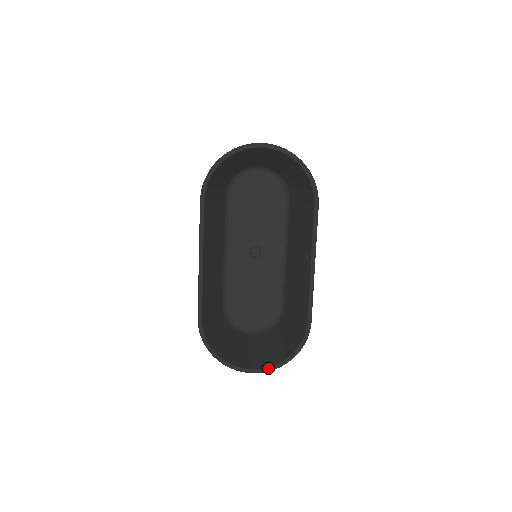
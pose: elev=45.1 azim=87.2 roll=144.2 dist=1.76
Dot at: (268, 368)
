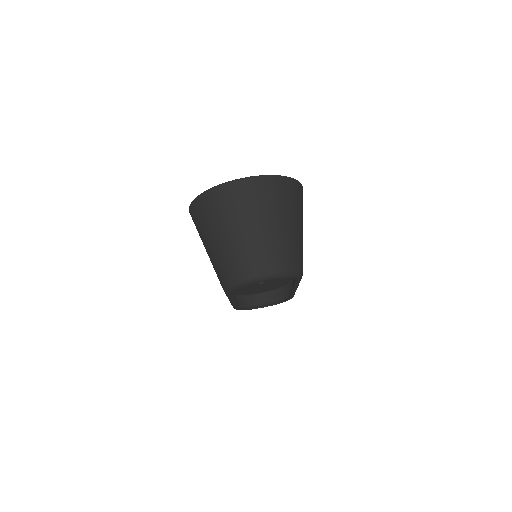
Dot at: (261, 177)
